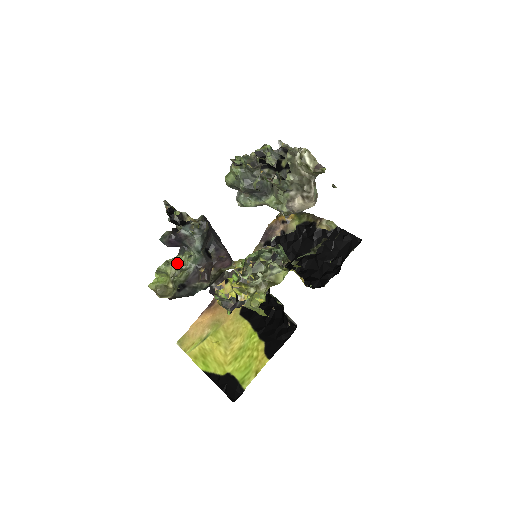
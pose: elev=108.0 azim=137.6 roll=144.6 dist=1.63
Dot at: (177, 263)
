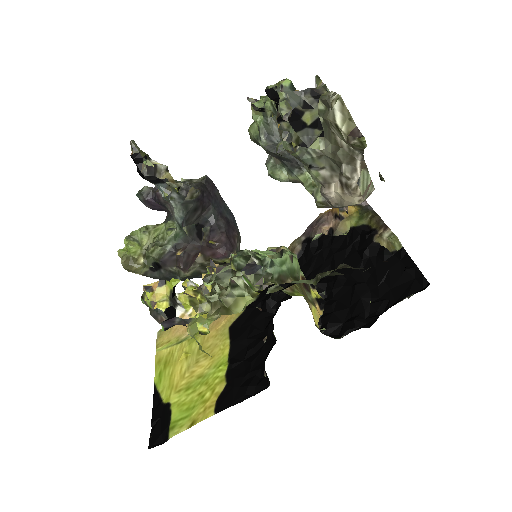
Dot at: (157, 233)
